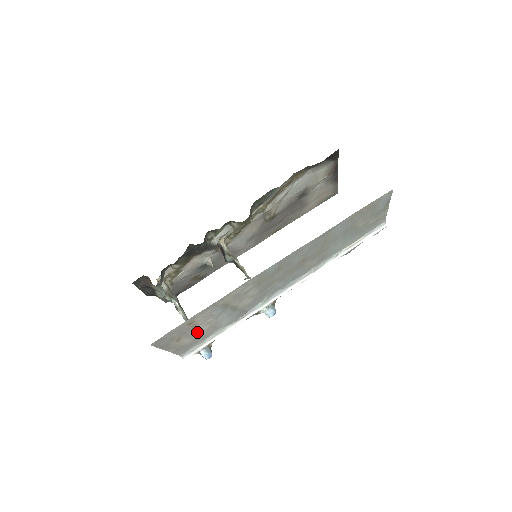
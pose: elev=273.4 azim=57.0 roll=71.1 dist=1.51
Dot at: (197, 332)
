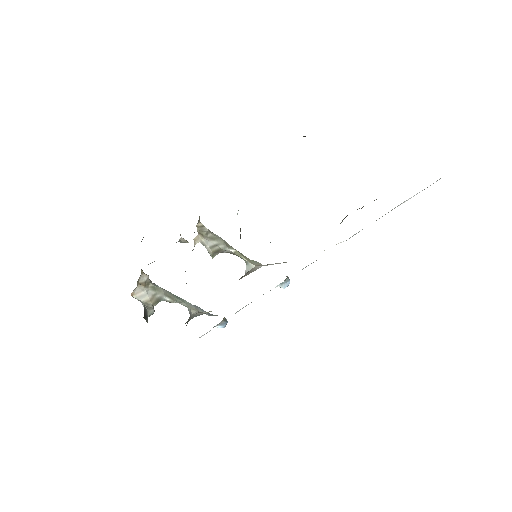
Dot at: occluded
